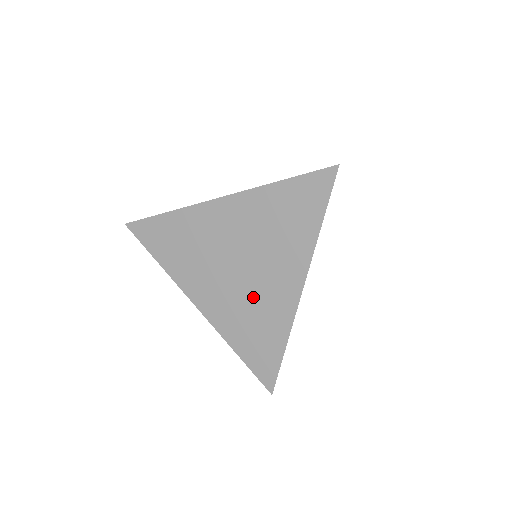
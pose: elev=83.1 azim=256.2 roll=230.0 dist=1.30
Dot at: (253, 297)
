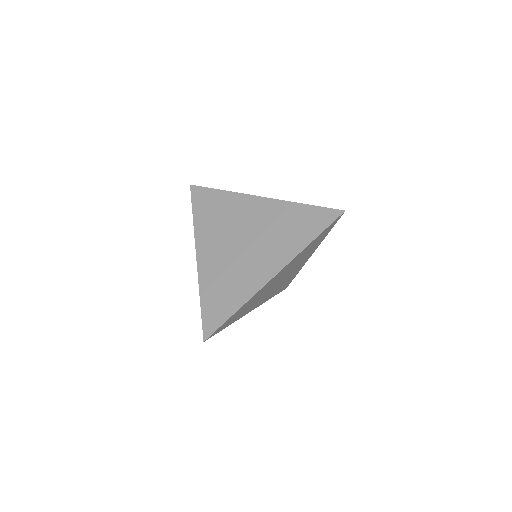
Dot at: (238, 267)
